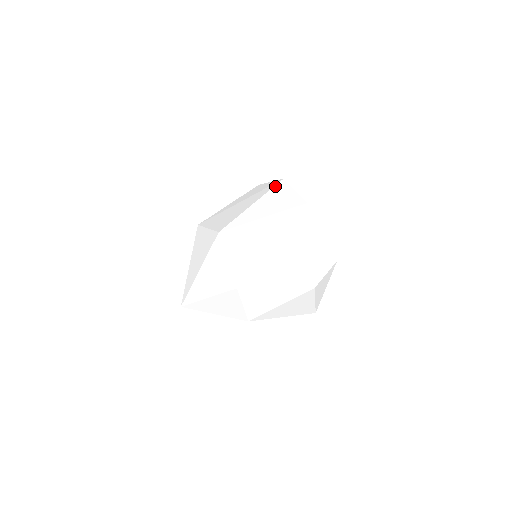
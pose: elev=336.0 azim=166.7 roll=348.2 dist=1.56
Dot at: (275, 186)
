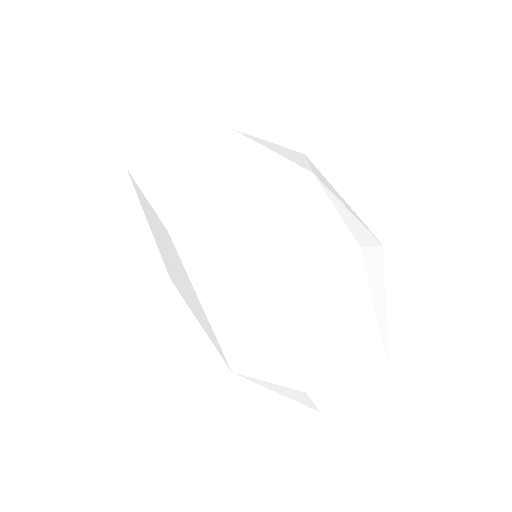
Dot at: (181, 259)
